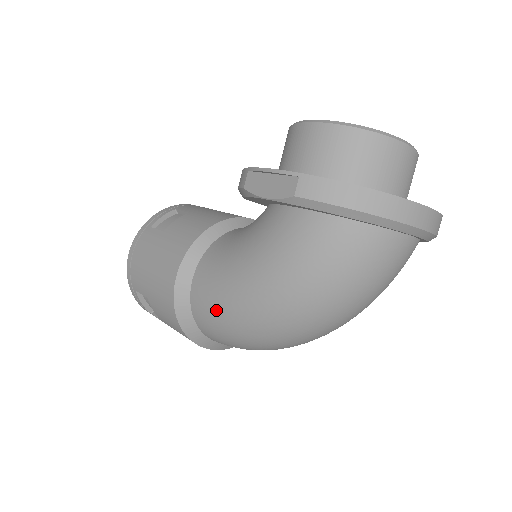
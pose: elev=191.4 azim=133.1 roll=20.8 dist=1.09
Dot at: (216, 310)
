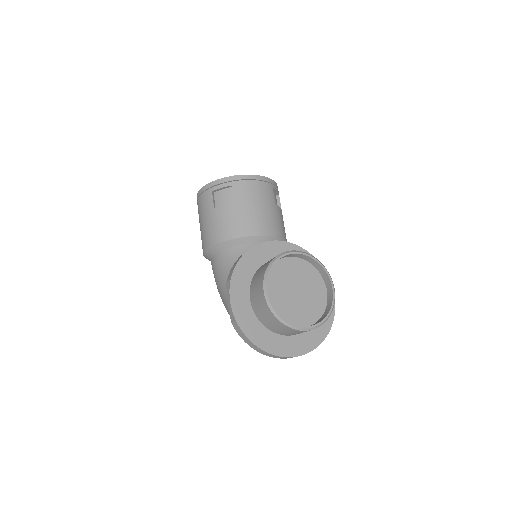
Dot at: occluded
